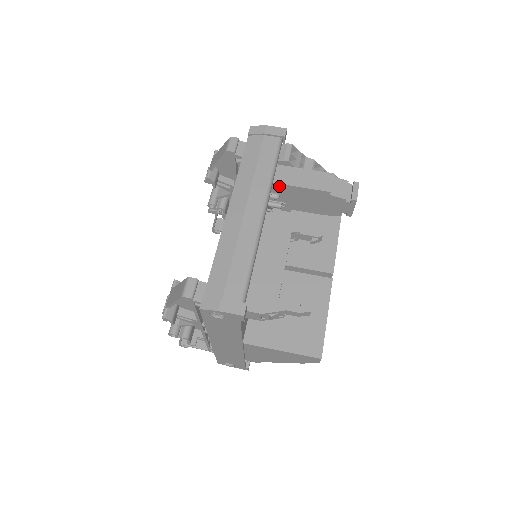
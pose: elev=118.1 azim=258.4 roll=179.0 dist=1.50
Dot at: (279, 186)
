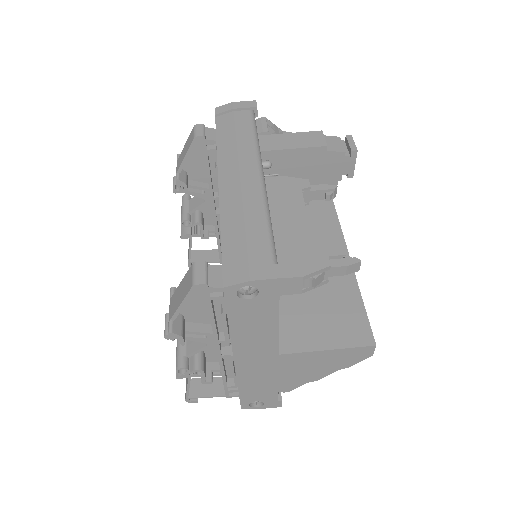
Dot at: (267, 155)
